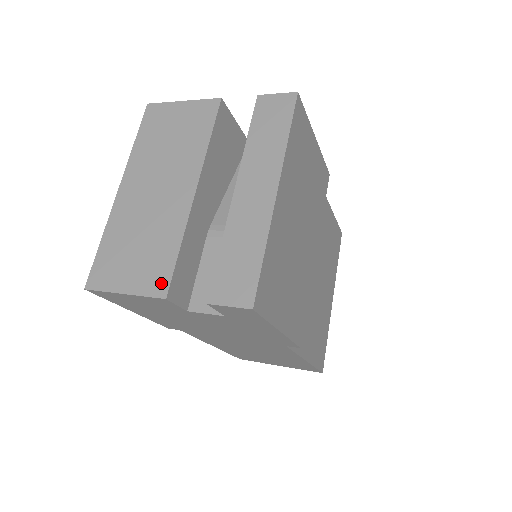
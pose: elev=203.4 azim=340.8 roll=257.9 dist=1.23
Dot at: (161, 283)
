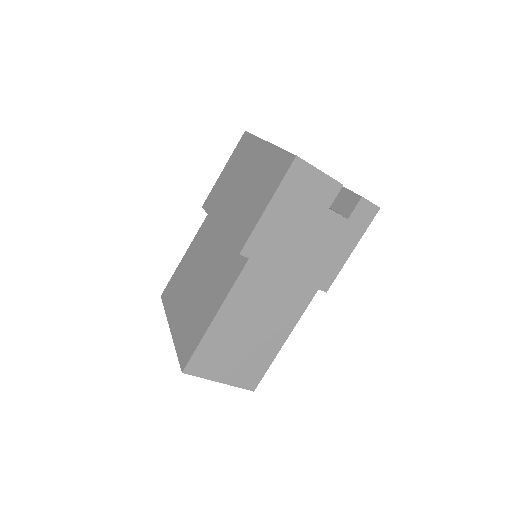
Dot at: occluded
